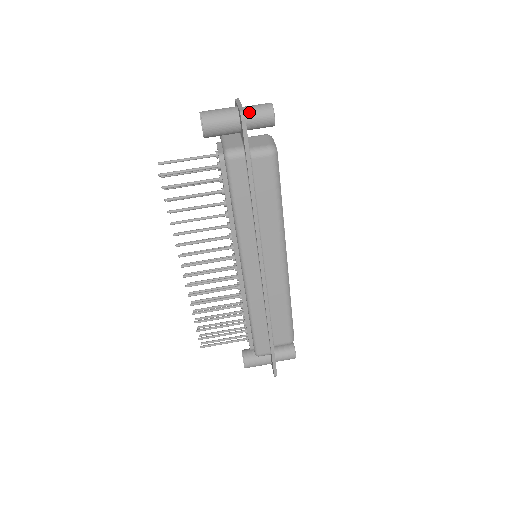
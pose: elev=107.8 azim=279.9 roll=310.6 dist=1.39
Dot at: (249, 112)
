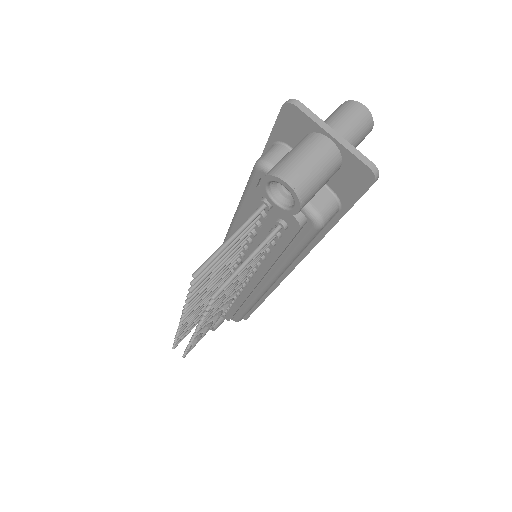
Dot at: occluded
